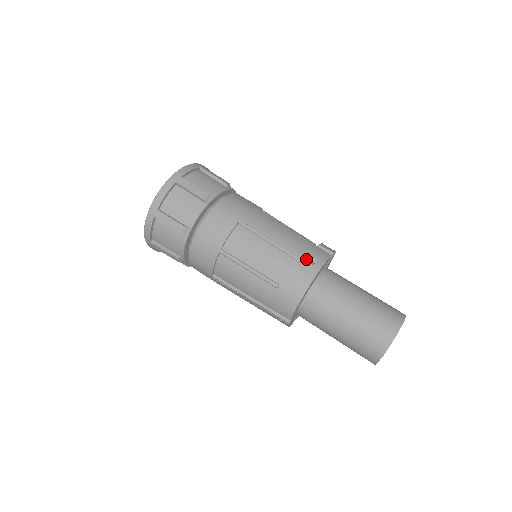
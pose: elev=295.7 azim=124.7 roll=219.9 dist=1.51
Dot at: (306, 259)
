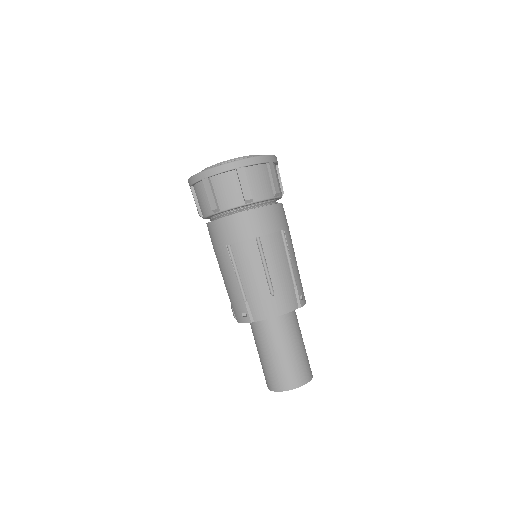
Dot at: (300, 292)
